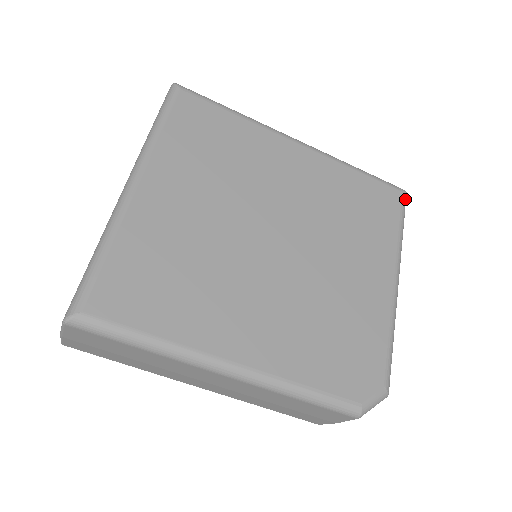
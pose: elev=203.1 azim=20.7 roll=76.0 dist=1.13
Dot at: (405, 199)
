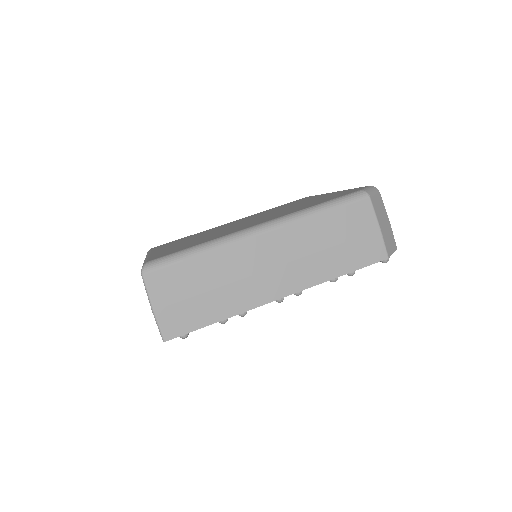
Dot at: occluded
